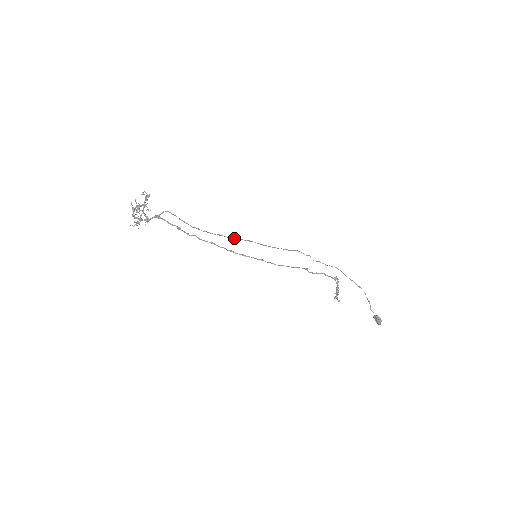
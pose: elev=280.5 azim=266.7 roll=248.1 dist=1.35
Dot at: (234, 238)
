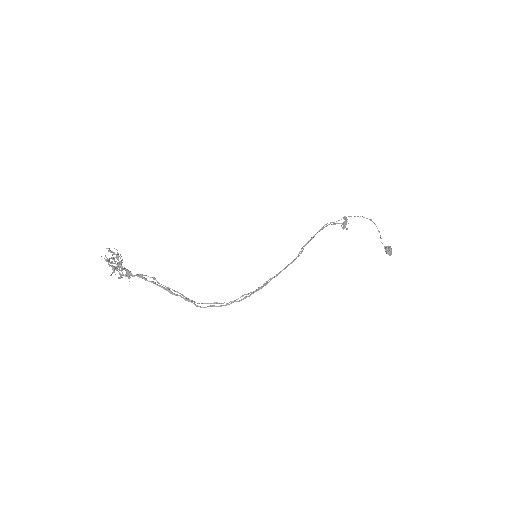
Dot at: (234, 300)
